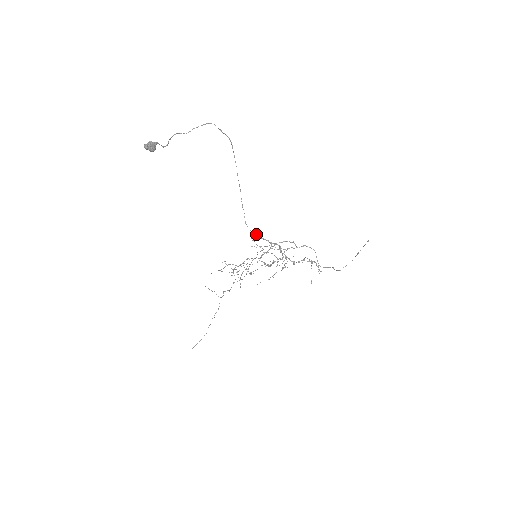
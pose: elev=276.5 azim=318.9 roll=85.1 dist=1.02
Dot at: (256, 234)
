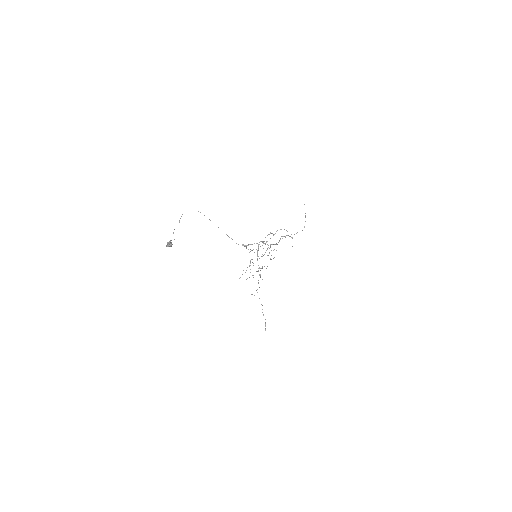
Dot at: (246, 245)
